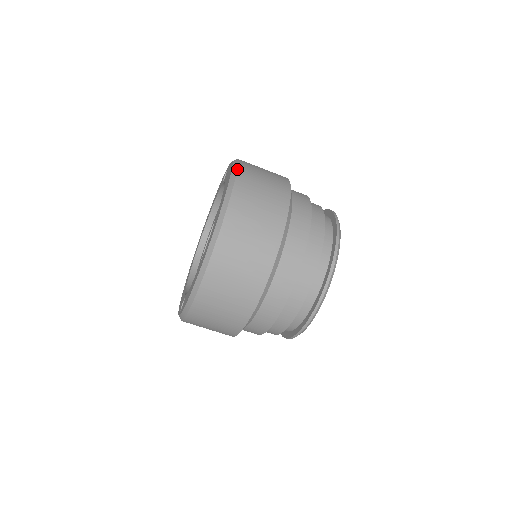
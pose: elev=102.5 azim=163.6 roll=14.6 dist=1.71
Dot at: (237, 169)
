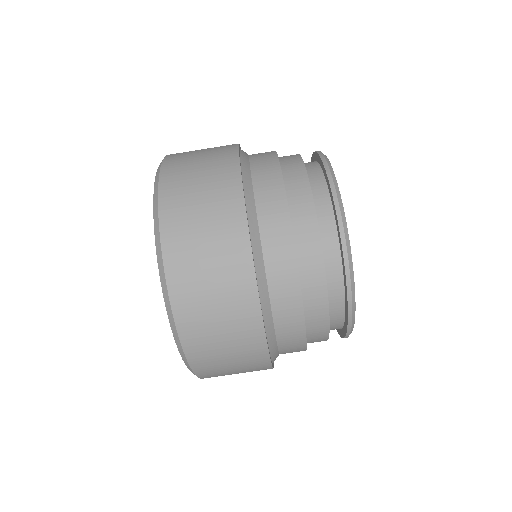
Dot at: (159, 238)
